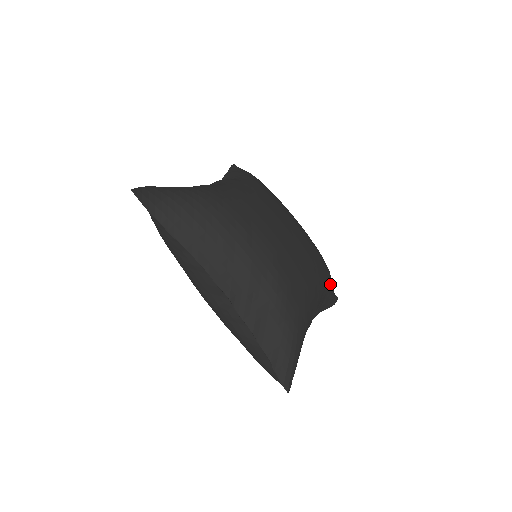
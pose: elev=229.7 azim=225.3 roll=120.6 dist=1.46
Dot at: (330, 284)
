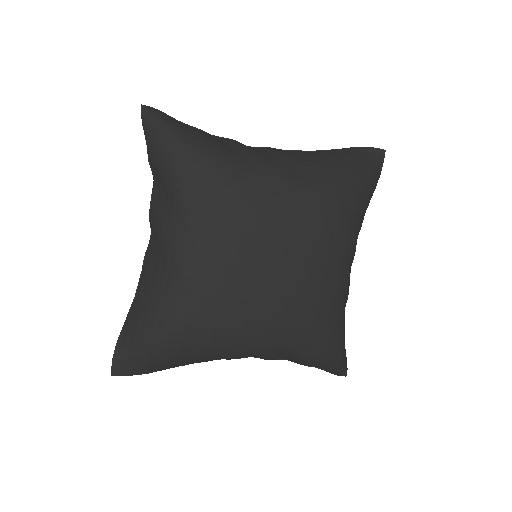
Dot at: (360, 209)
